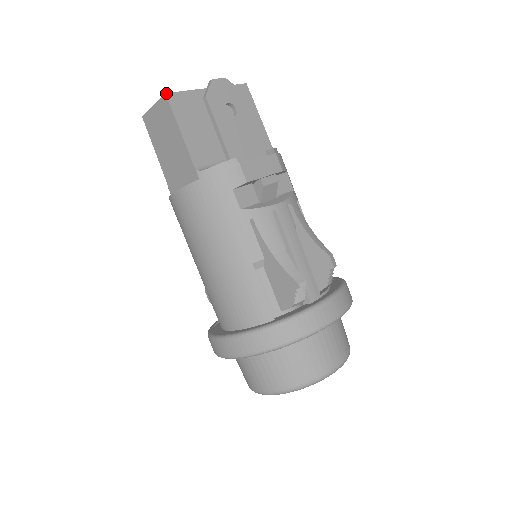
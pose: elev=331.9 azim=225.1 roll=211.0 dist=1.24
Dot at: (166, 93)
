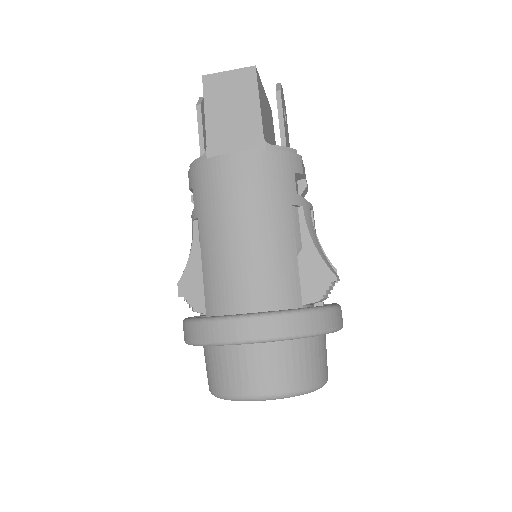
Dot at: occluded
